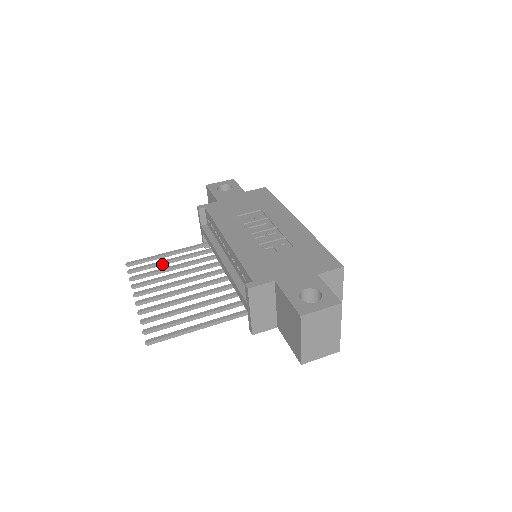
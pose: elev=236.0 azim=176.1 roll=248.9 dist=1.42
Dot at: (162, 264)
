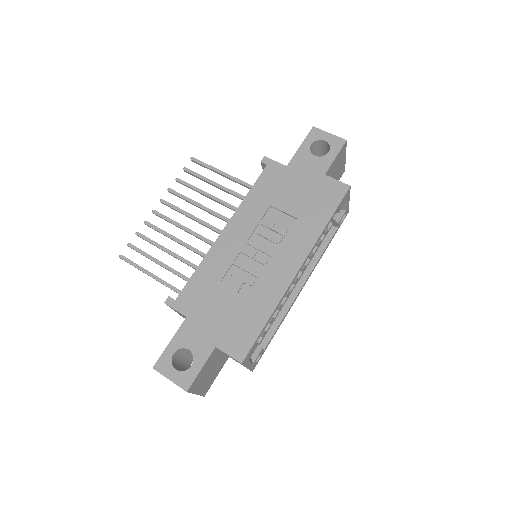
Dot at: (210, 183)
